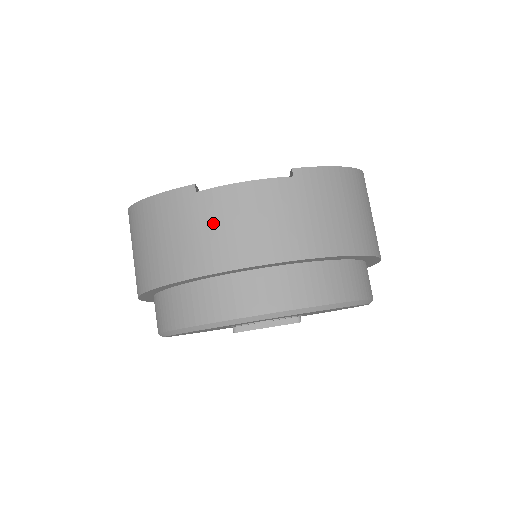
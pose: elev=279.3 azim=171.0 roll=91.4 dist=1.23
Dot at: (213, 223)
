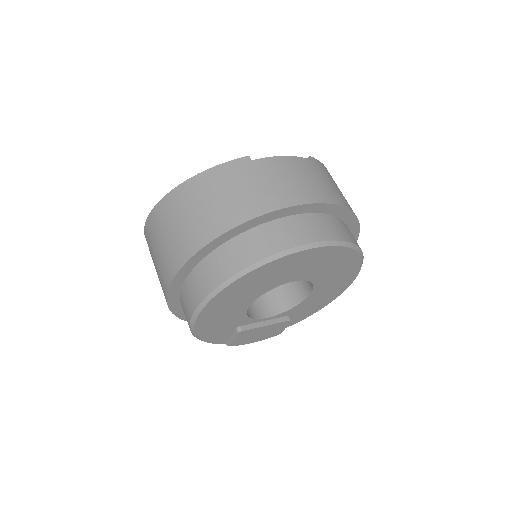
Dot at: (272, 178)
